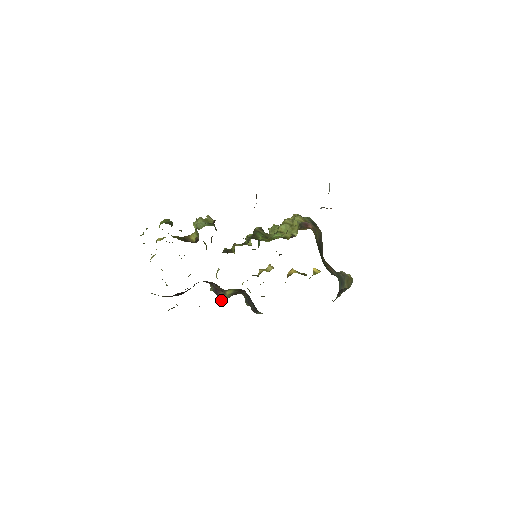
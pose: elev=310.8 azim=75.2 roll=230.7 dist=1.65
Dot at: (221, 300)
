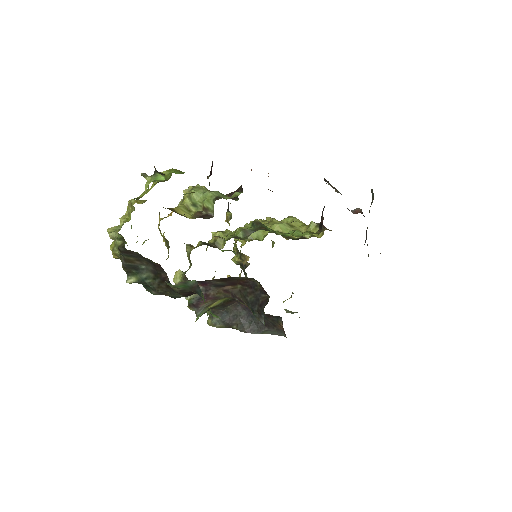
Dot at: (198, 315)
